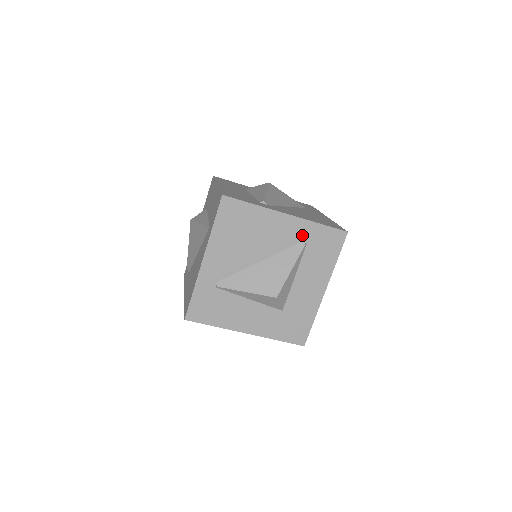
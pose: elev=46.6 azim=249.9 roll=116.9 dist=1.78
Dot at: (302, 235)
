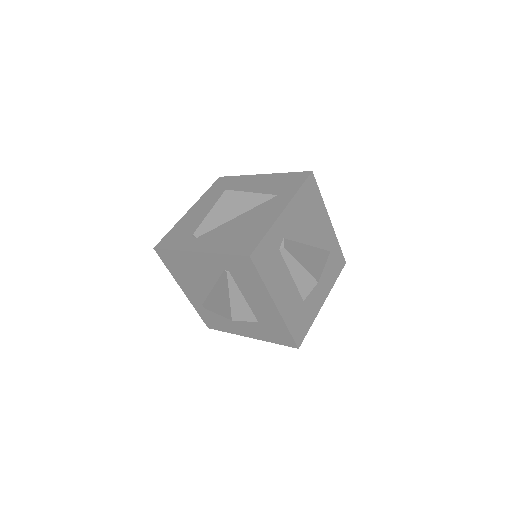
Dot at: (220, 265)
